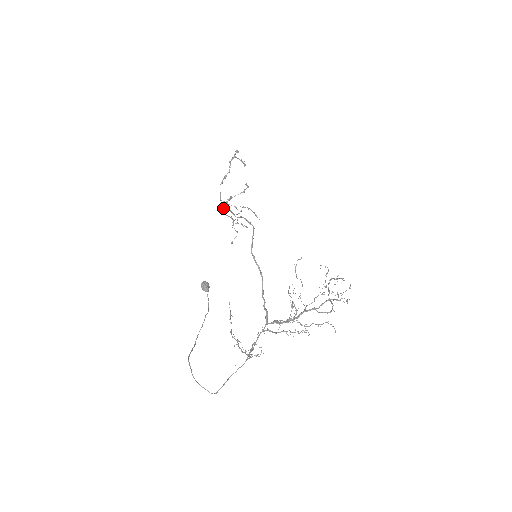
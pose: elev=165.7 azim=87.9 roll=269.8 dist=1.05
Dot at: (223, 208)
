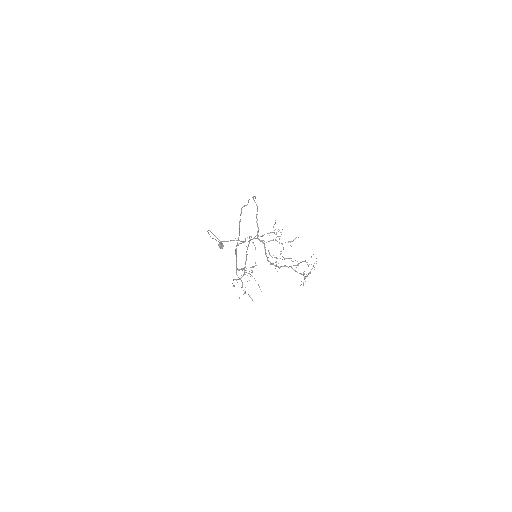
Dot at: occluded
